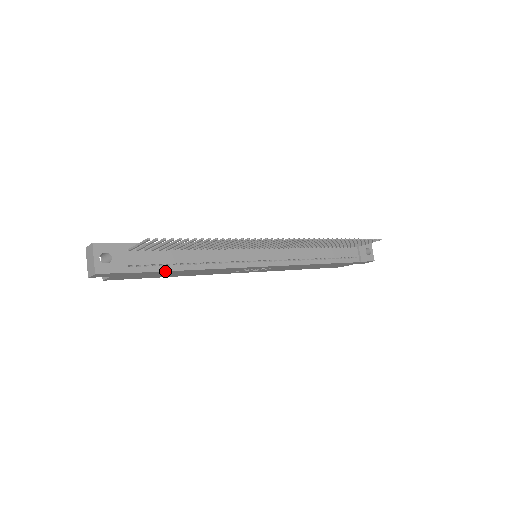
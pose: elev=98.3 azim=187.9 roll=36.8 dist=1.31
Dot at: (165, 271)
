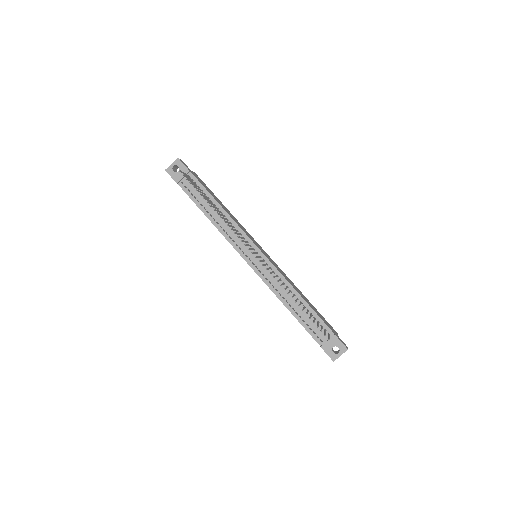
Dot at: (194, 202)
